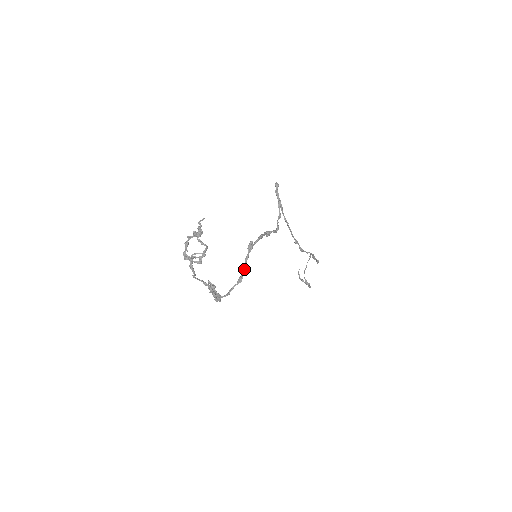
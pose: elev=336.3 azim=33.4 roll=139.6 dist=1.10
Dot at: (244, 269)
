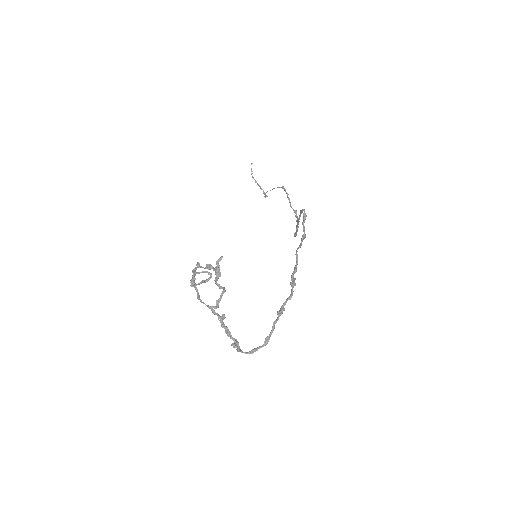
Dot at: (271, 332)
